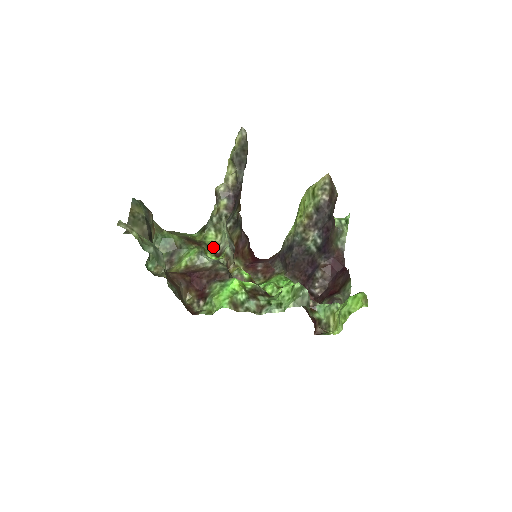
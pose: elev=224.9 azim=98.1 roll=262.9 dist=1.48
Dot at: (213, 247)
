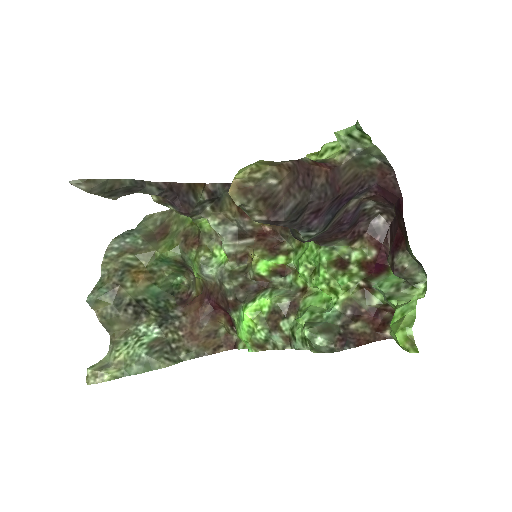
Dot at: (215, 233)
